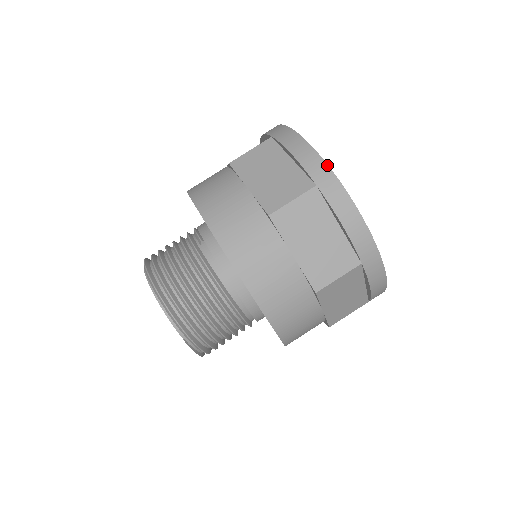
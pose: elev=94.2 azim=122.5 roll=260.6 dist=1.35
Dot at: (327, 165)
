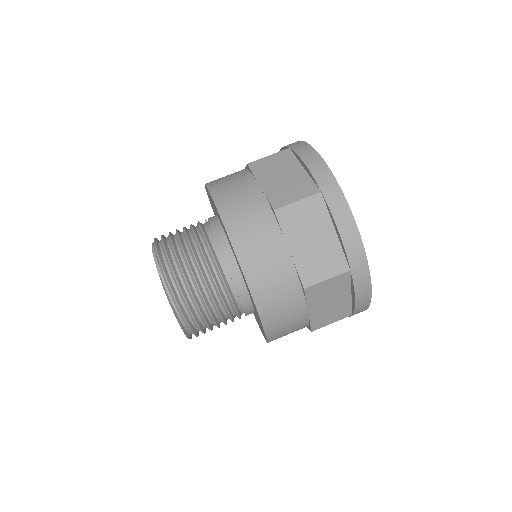
Dot at: (302, 141)
